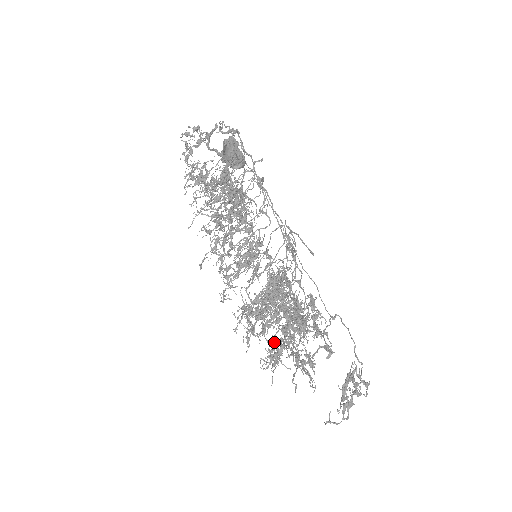
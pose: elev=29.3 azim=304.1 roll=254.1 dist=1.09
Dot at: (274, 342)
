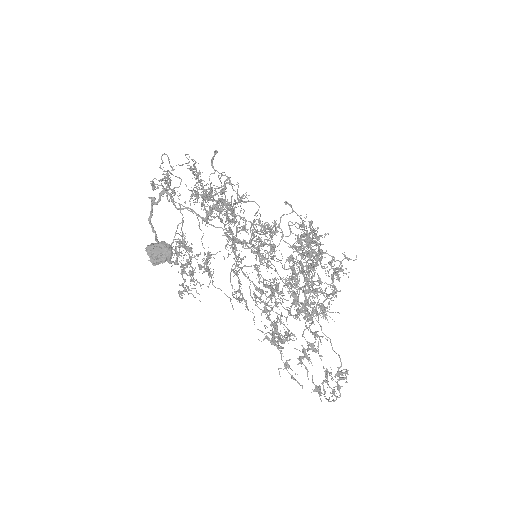
Dot at: (312, 303)
